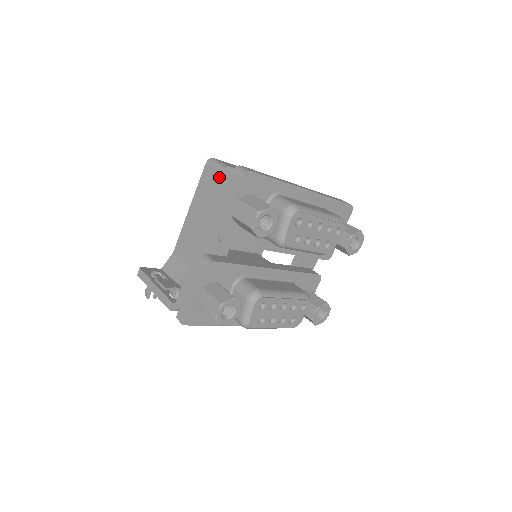
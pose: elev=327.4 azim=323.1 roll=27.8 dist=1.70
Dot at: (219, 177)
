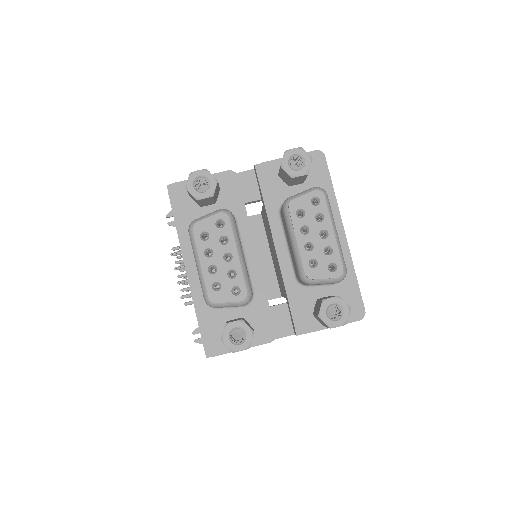
Dot at: occluded
